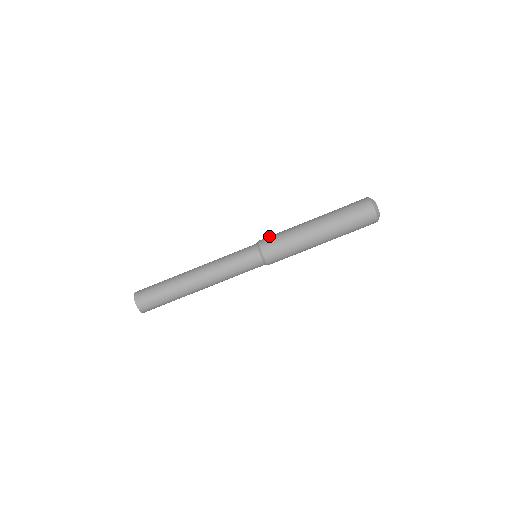
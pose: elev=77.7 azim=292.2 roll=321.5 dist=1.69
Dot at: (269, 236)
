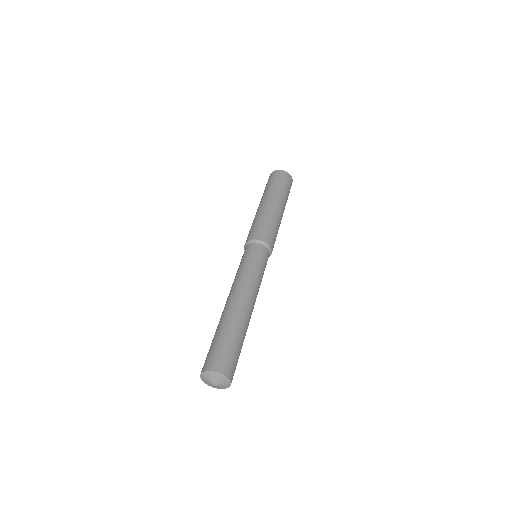
Dot at: occluded
